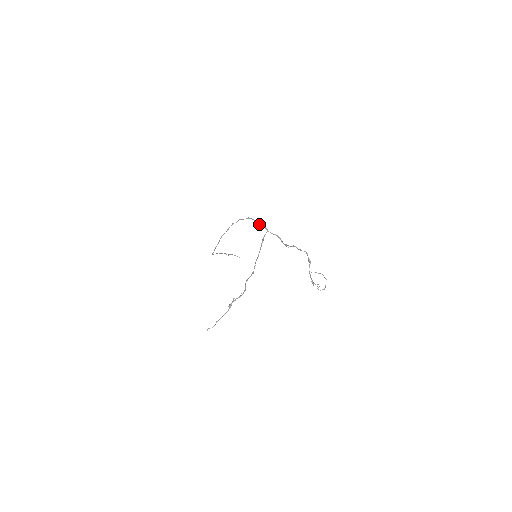
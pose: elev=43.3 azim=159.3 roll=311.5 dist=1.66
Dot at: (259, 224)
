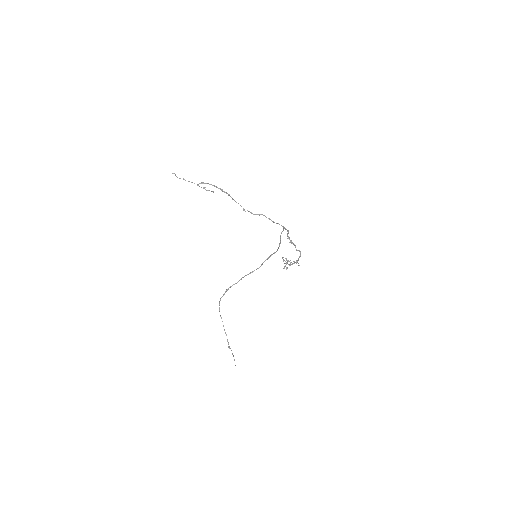
Dot at: (281, 232)
